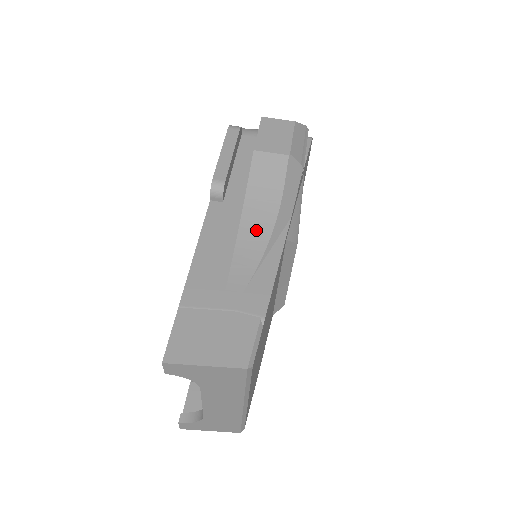
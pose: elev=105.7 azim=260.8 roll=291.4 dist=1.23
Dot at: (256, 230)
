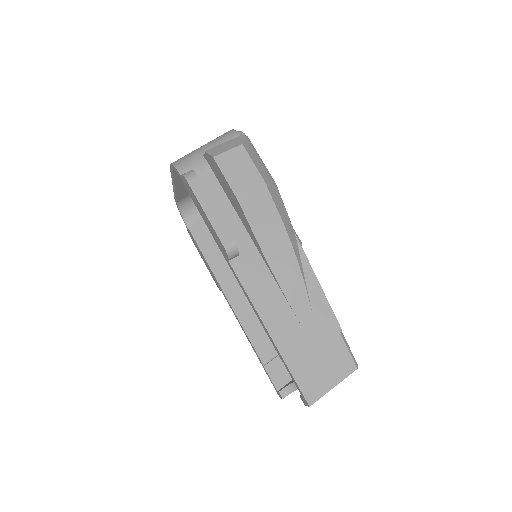
Dot at: (285, 266)
